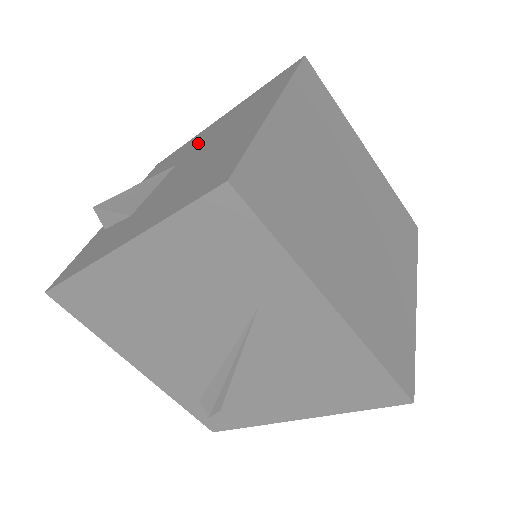
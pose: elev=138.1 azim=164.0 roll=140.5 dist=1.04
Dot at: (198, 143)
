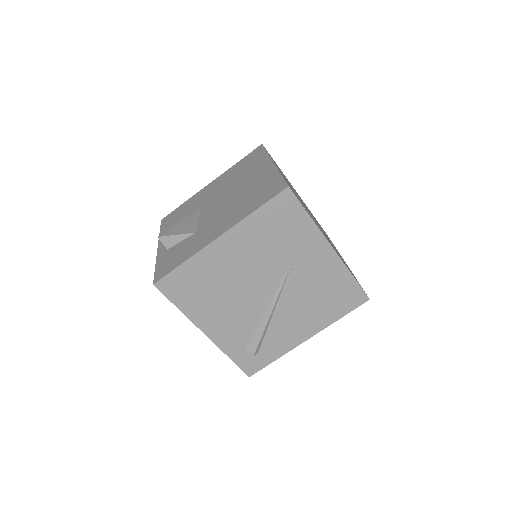
Dot at: (209, 195)
